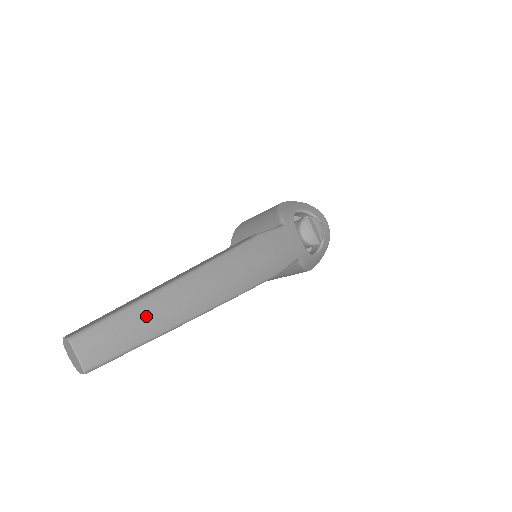
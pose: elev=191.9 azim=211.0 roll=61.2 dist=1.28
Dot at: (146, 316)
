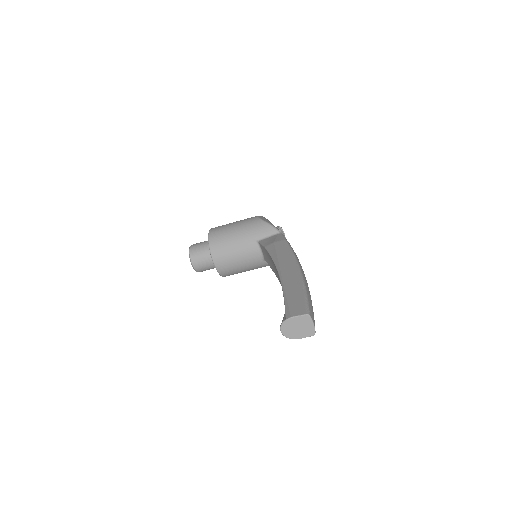
Dot at: (310, 296)
